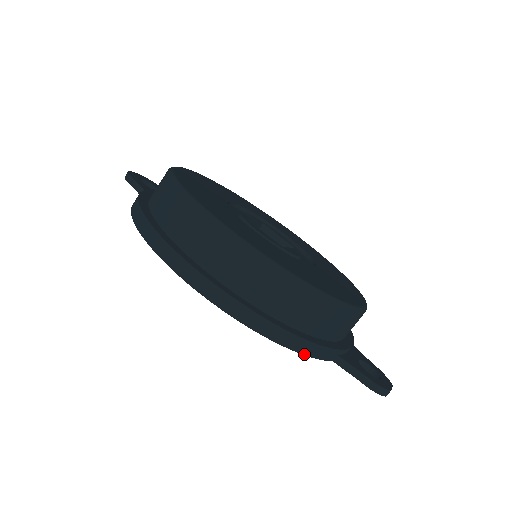
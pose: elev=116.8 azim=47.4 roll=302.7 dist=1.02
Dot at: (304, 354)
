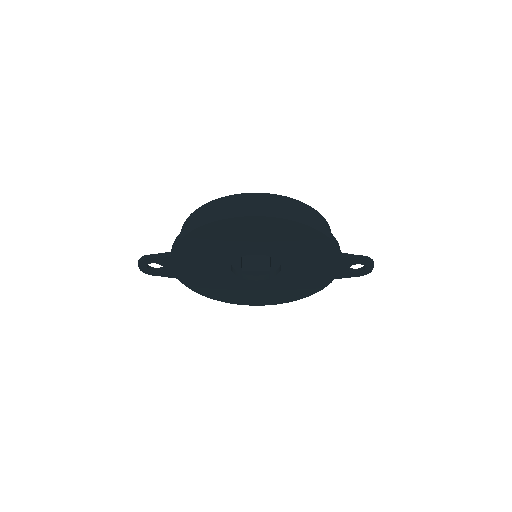
Dot at: (332, 241)
